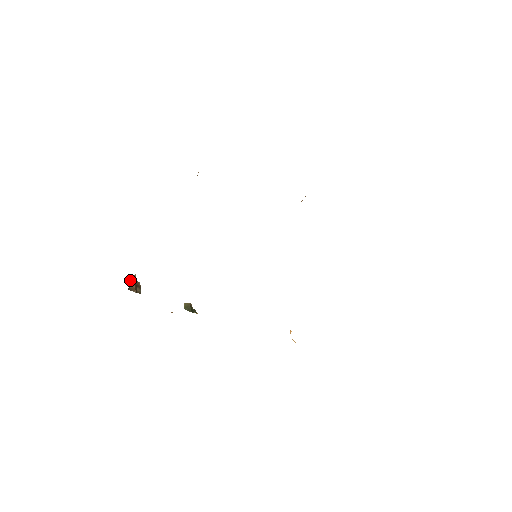
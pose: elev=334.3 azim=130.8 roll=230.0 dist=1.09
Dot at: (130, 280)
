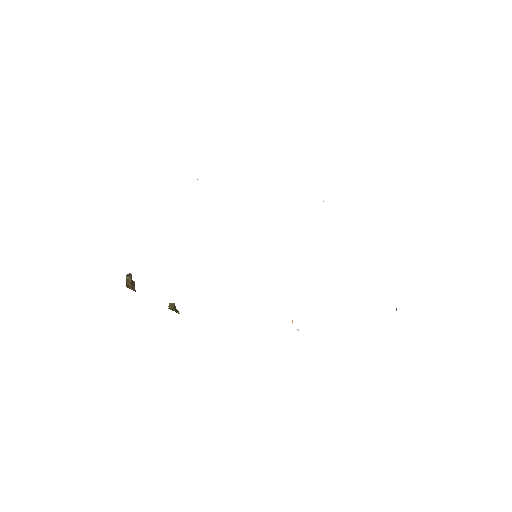
Dot at: (127, 278)
